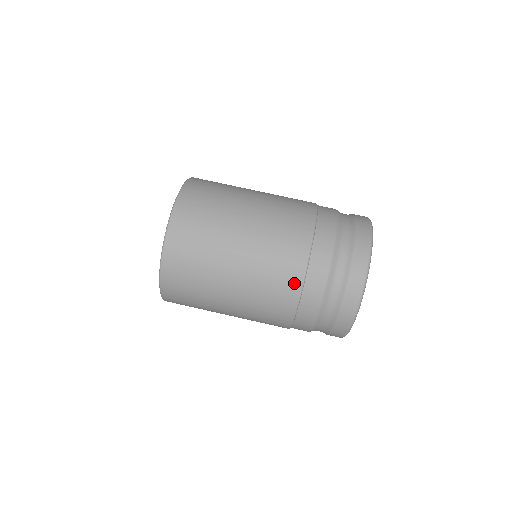
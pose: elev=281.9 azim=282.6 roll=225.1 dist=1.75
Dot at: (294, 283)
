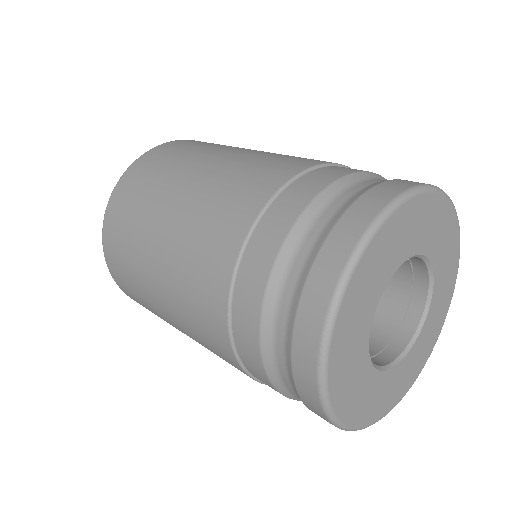
Dot at: (235, 233)
